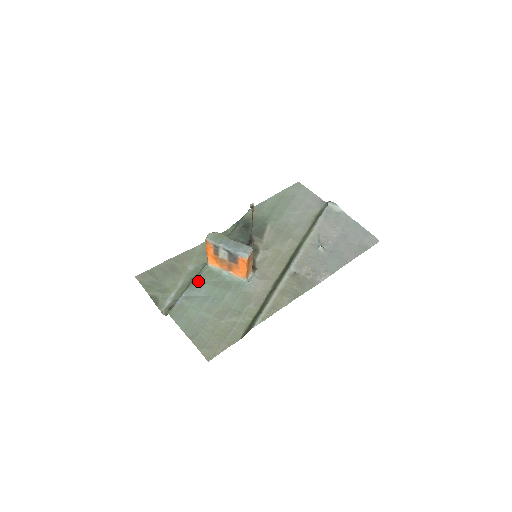
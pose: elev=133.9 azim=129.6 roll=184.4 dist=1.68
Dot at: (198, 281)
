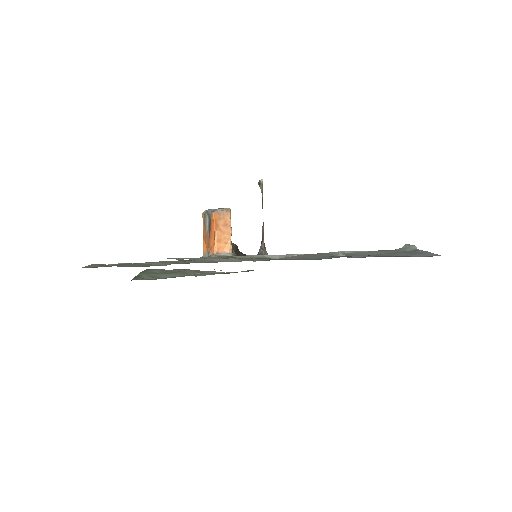
Dot at: occluded
